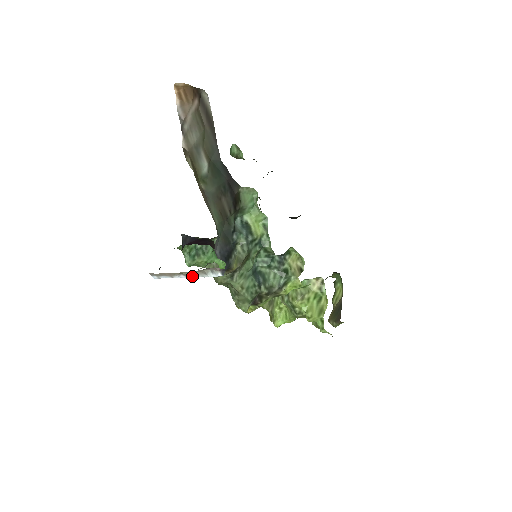
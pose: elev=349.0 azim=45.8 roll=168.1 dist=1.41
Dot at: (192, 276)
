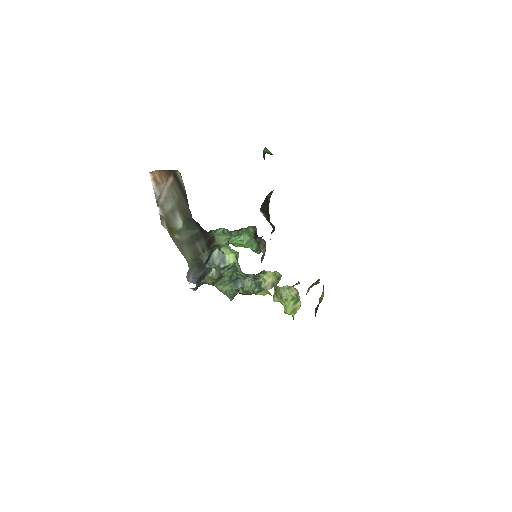
Dot at: occluded
